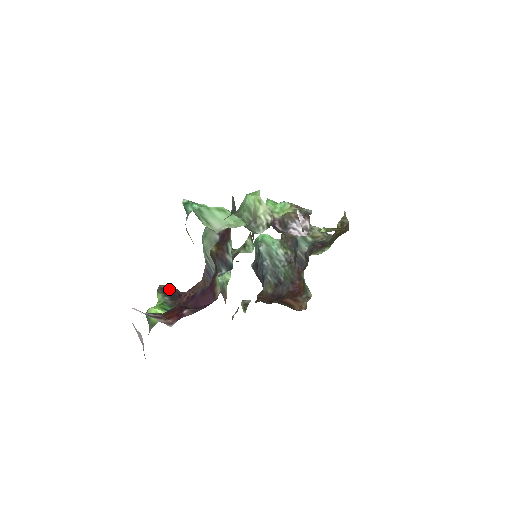
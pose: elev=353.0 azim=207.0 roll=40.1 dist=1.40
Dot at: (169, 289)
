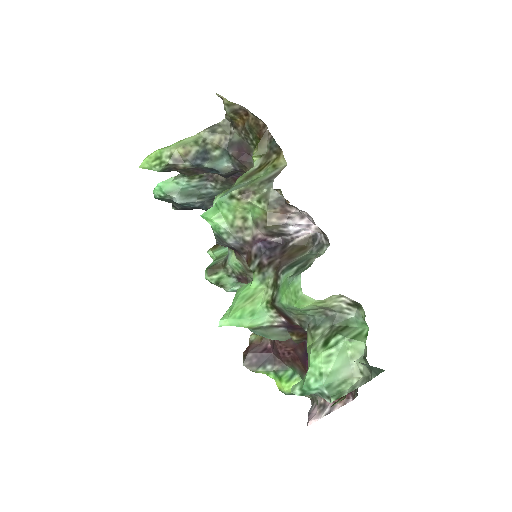
Dot at: (253, 358)
